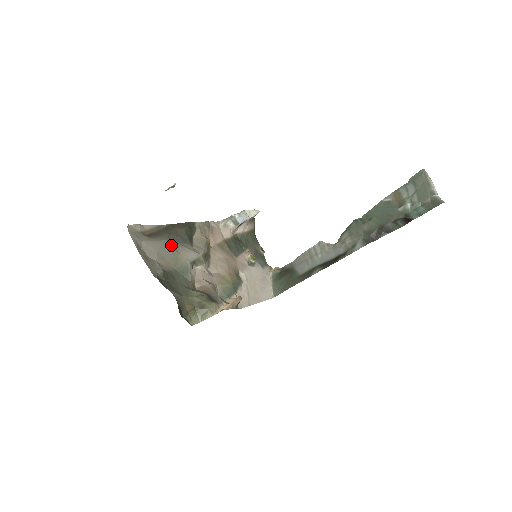
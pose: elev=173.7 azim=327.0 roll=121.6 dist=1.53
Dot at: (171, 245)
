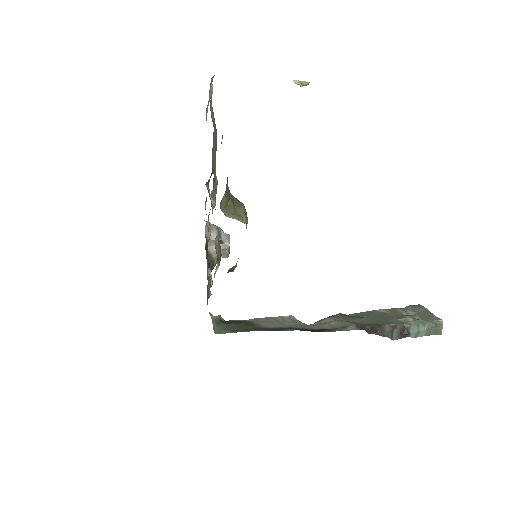
Dot at: (216, 146)
